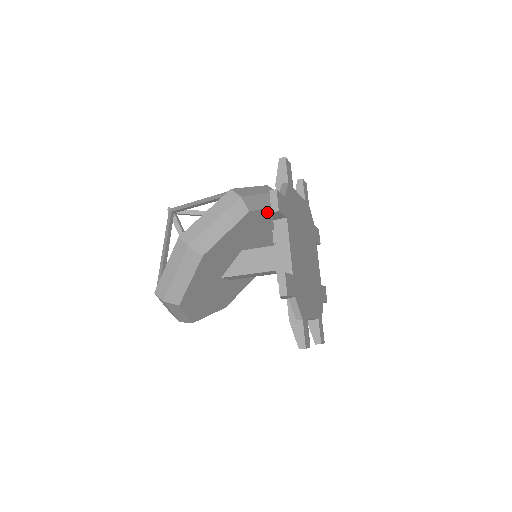
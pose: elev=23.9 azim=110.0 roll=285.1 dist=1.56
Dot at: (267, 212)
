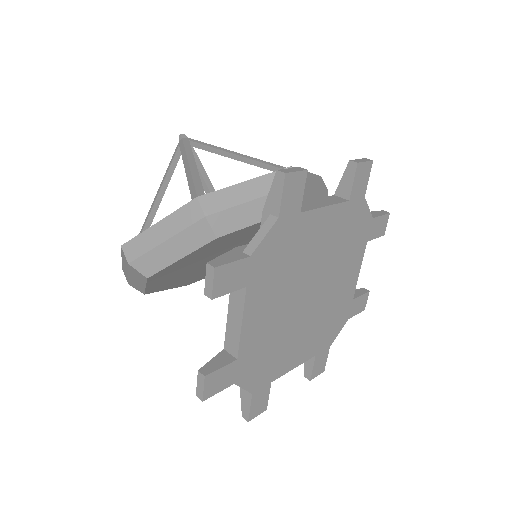
Dot at: occluded
